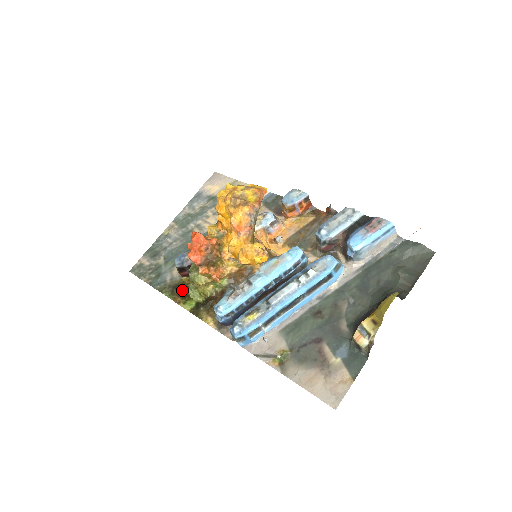
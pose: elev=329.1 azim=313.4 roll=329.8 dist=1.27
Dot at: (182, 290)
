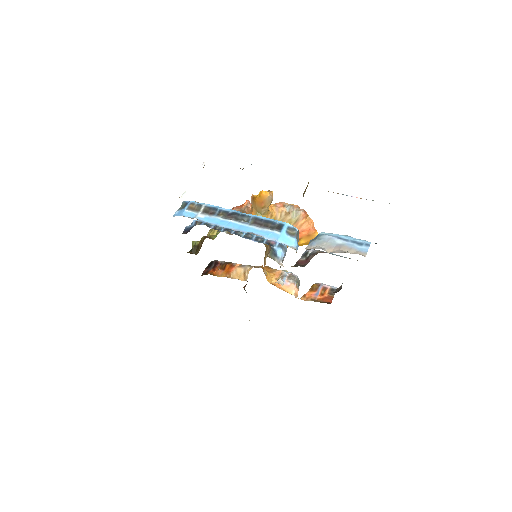
Dot at: occluded
